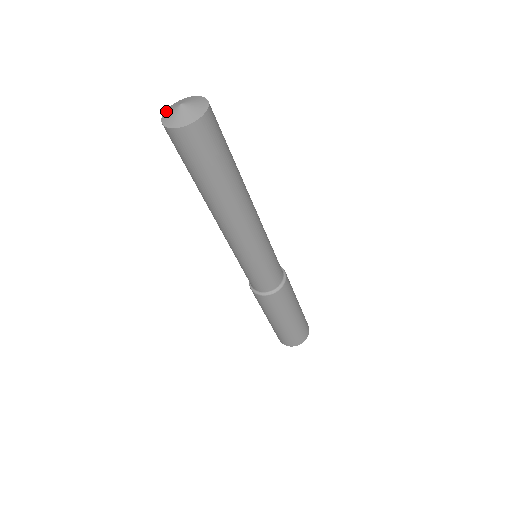
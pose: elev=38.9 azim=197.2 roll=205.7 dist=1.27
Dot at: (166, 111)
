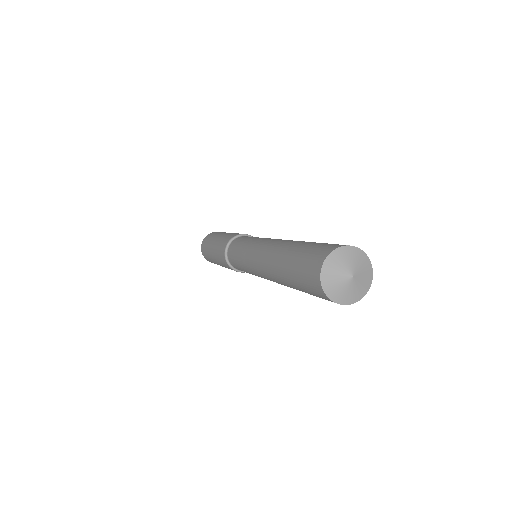
Dot at: (327, 267)
